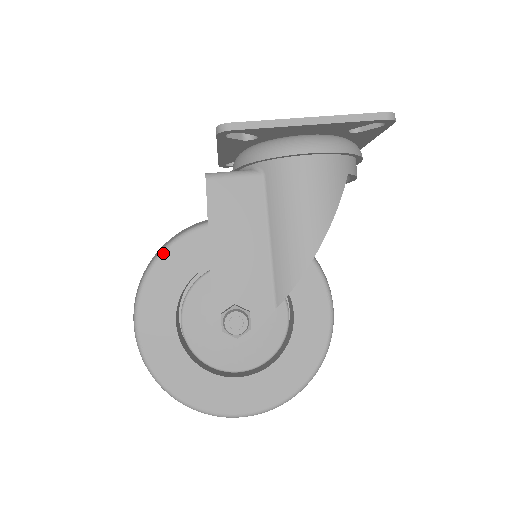
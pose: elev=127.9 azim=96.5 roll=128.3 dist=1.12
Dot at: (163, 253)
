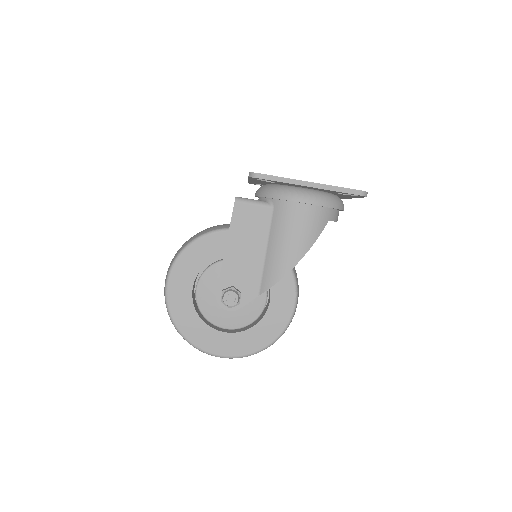
Dot at: (195, 241)
